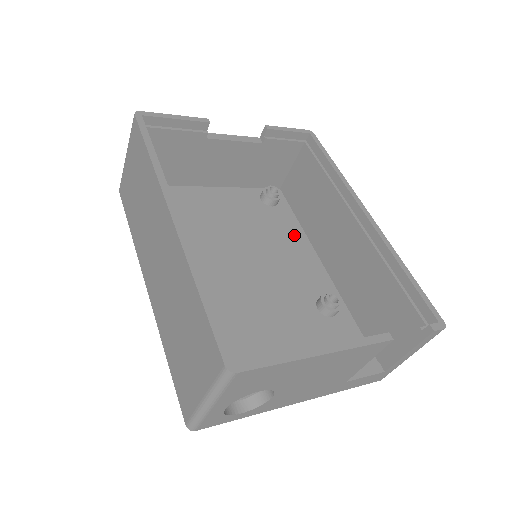
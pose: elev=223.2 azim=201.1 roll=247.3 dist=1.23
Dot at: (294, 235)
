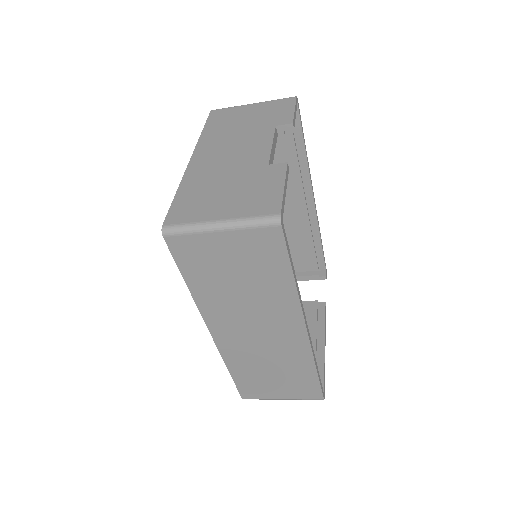
Dot at: occluded
